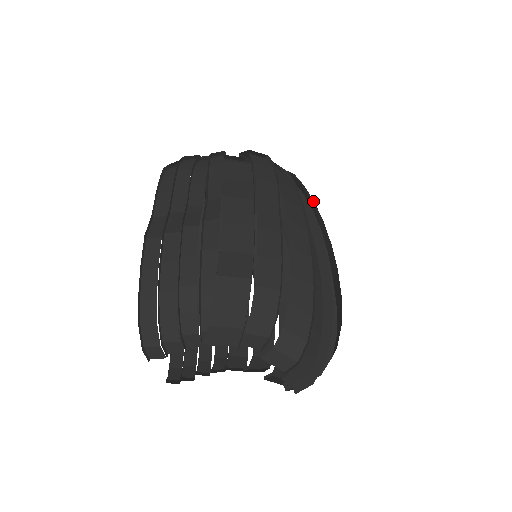
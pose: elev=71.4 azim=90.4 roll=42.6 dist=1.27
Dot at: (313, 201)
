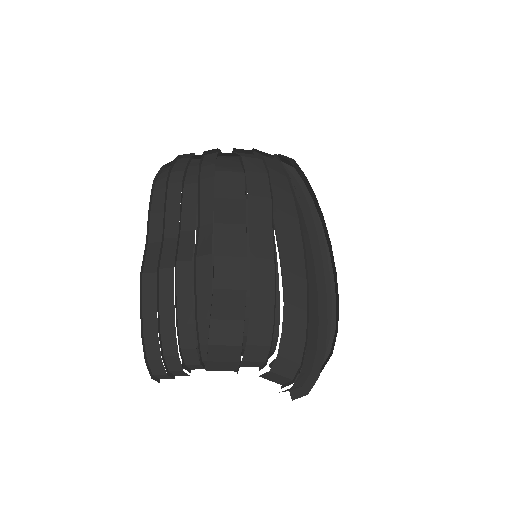
Dot at: occluded
